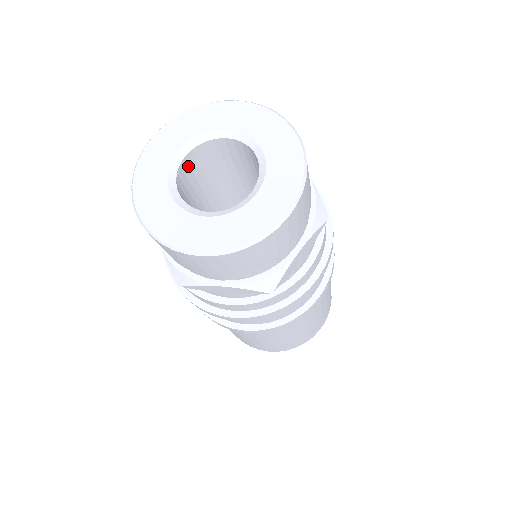
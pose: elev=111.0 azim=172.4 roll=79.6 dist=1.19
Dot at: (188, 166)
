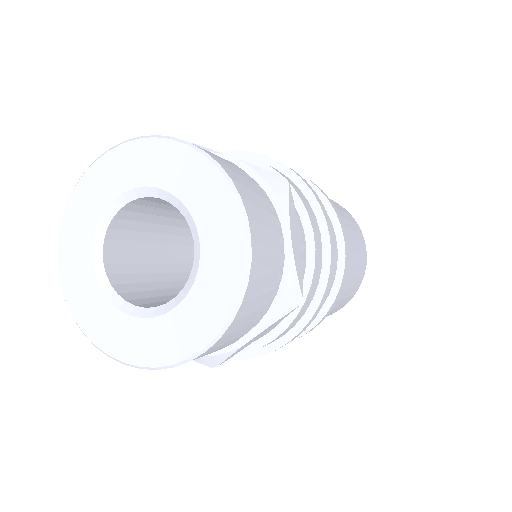
Dot at: (115, 264)
